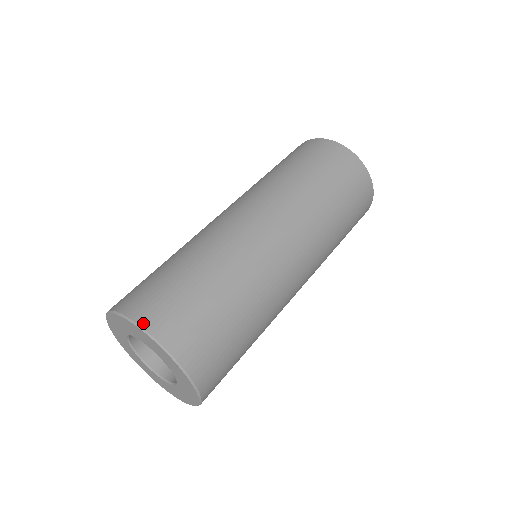
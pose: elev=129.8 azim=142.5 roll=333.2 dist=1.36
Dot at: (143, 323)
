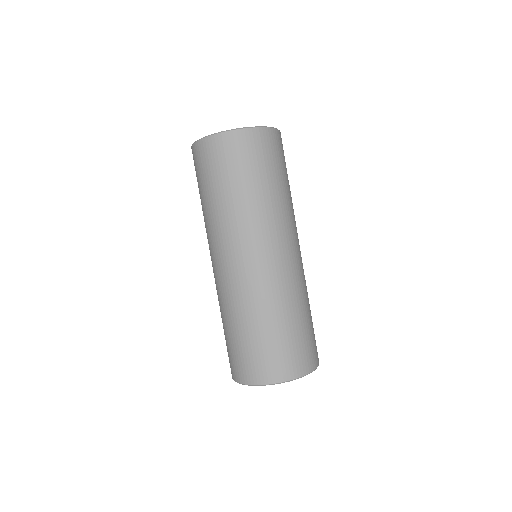
Dot at: (312, 369)
